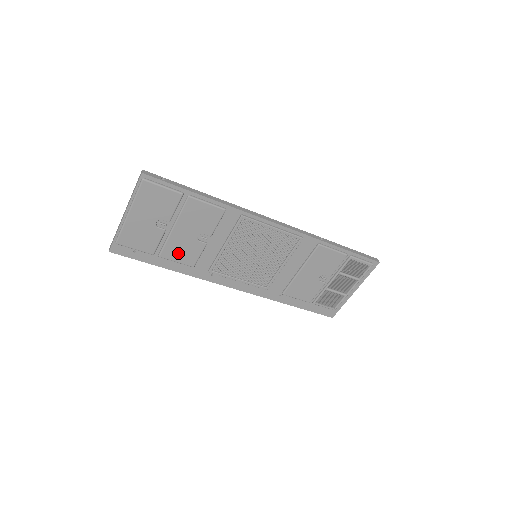
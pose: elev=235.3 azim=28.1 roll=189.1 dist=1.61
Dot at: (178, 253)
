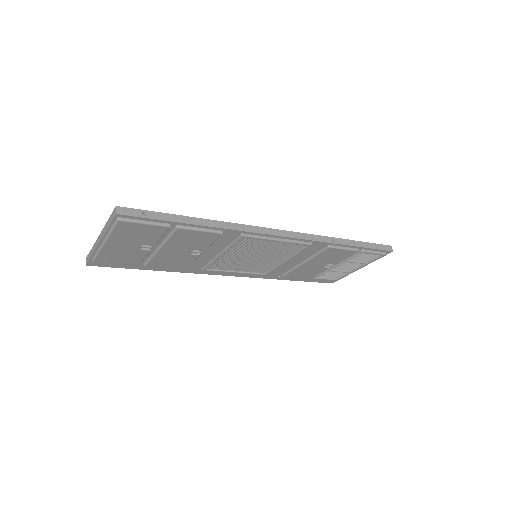
Dot at: (167, 262)
